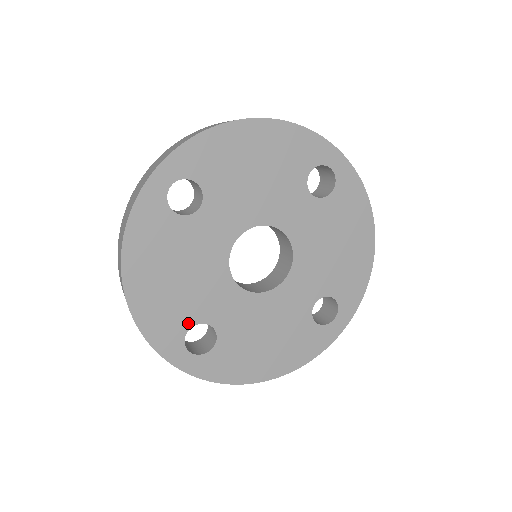
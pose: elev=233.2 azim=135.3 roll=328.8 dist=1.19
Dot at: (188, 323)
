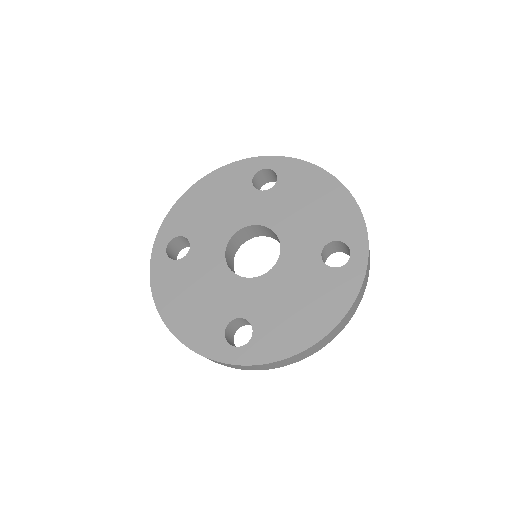
Dot at: (186, 233)
